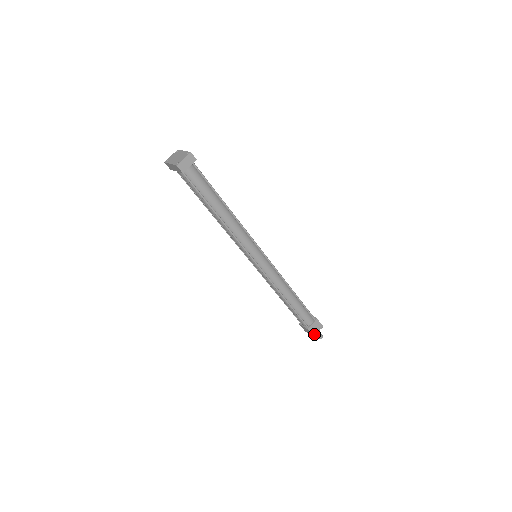
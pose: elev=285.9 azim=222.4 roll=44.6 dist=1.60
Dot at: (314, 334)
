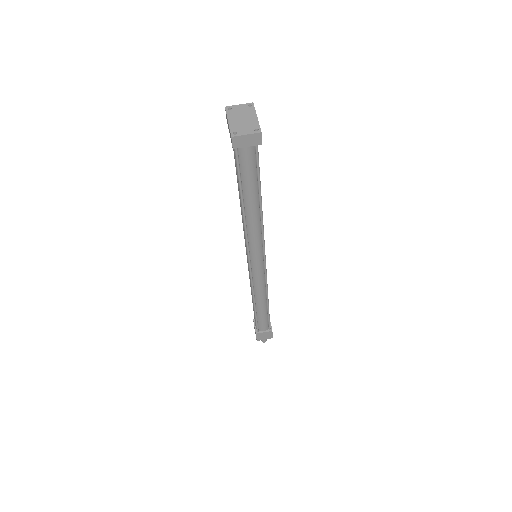
Dot at: (259, 339)
